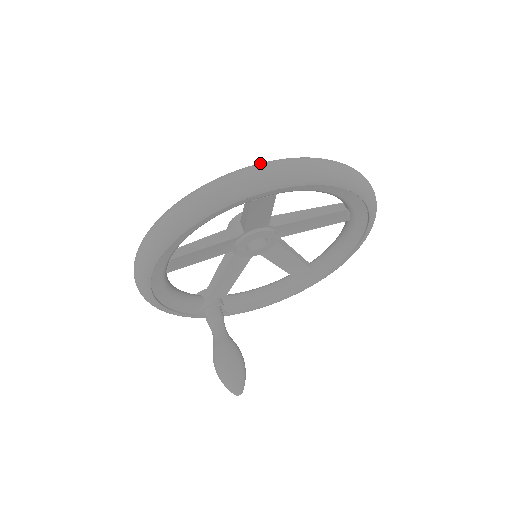
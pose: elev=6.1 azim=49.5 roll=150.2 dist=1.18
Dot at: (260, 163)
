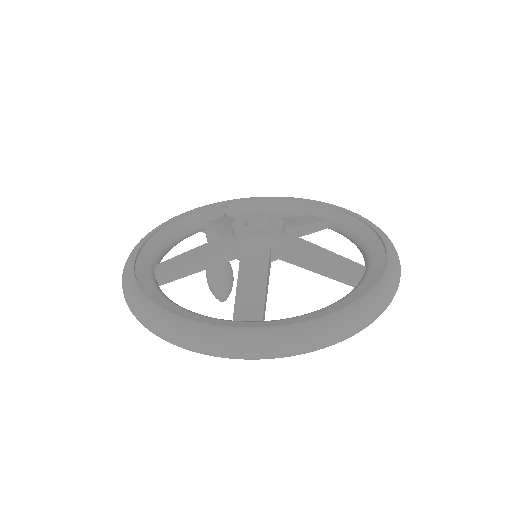
Dot at: (244, 342)
